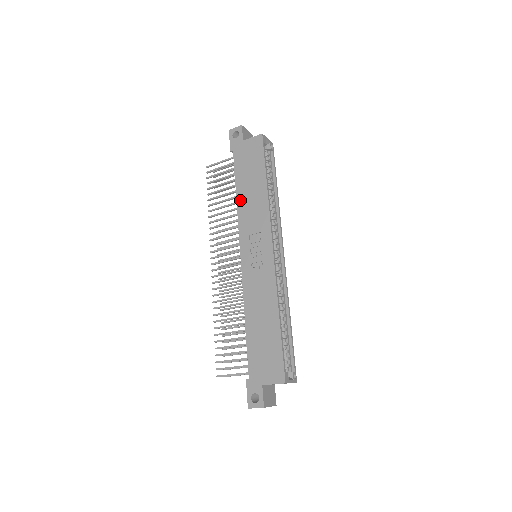
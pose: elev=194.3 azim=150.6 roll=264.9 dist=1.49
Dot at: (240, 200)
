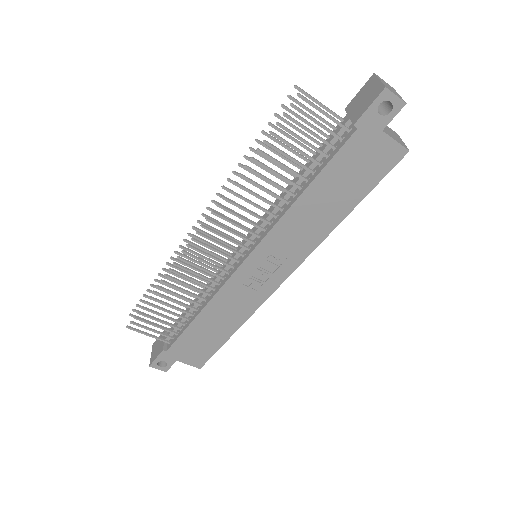
Dot at: (300, 205)
